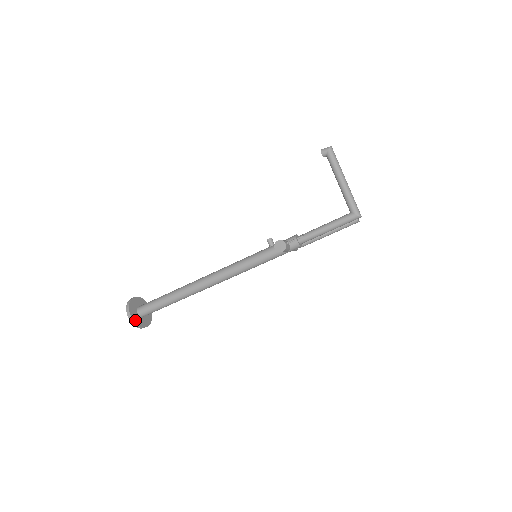
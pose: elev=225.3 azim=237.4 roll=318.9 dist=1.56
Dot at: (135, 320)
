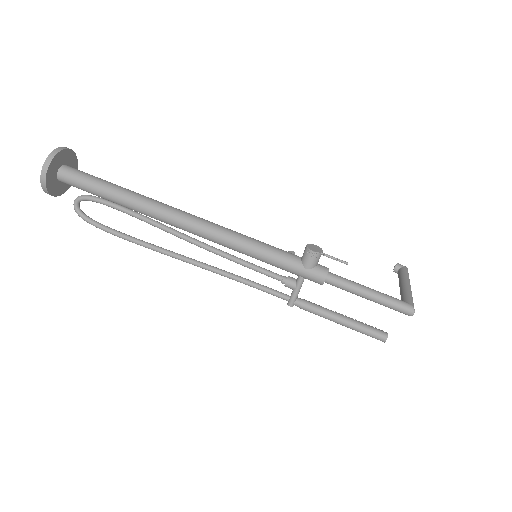
Dot at: (57, 157)
